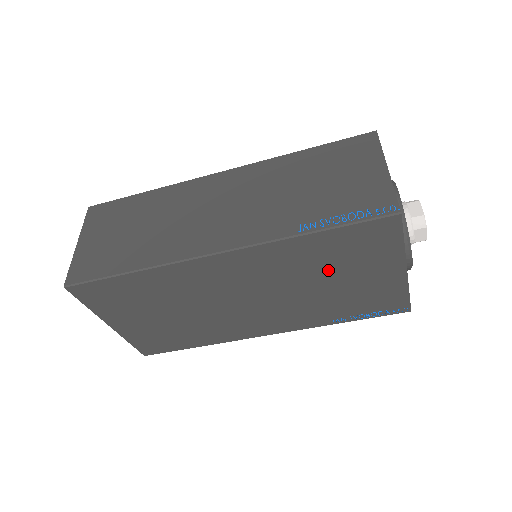
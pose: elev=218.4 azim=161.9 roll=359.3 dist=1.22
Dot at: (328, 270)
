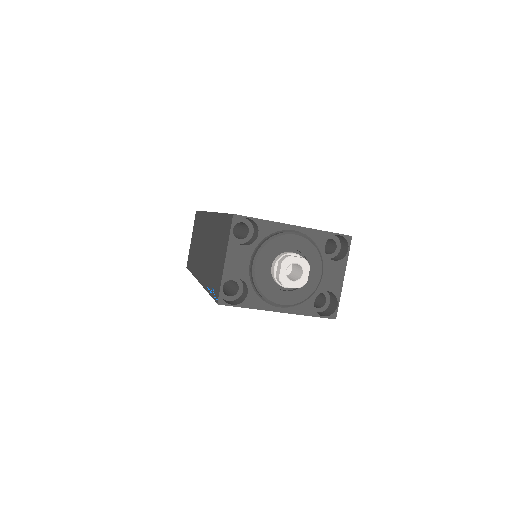
Dot at: occluded
